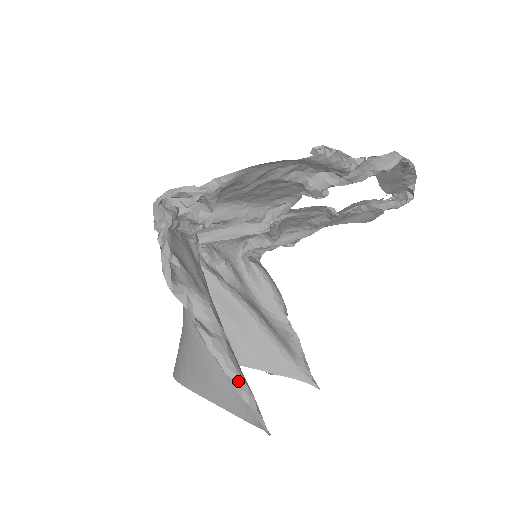
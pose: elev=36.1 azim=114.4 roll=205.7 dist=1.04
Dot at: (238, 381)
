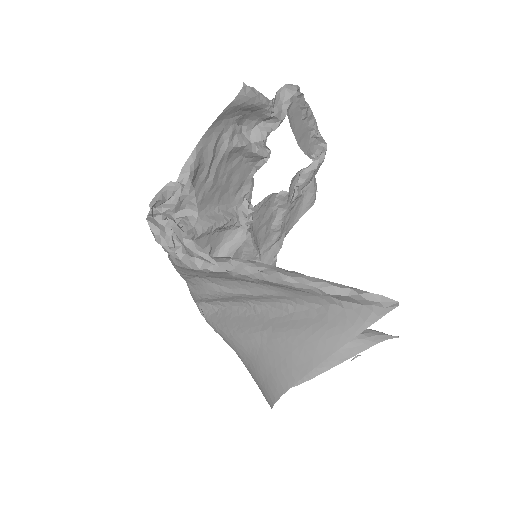
Dot at: (332, 285)
